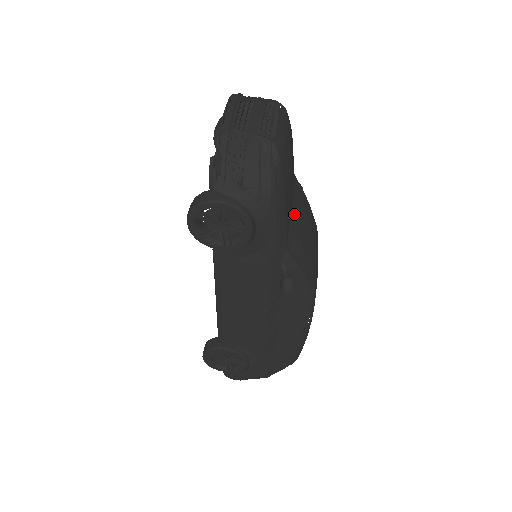
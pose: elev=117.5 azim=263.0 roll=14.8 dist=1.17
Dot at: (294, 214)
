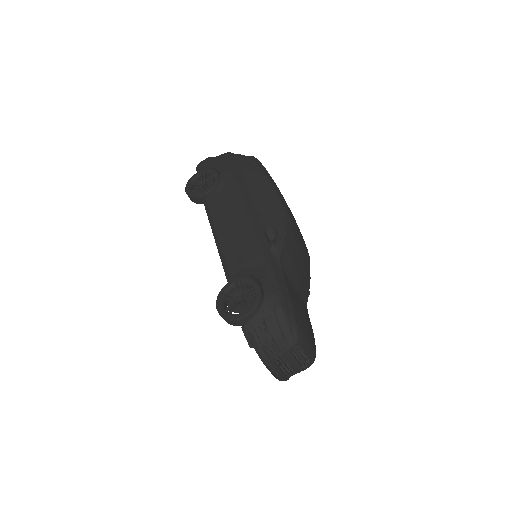
Dot at: (301, 292)
